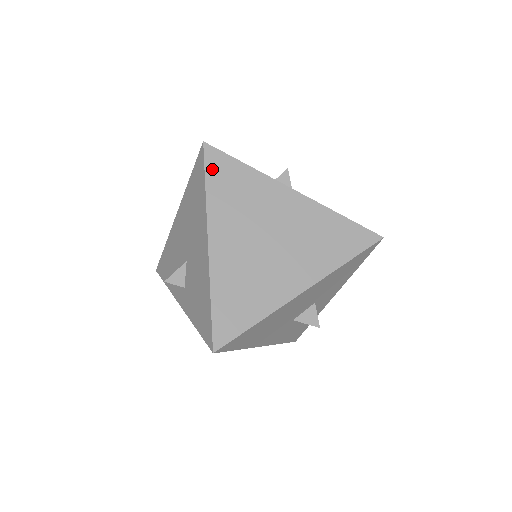
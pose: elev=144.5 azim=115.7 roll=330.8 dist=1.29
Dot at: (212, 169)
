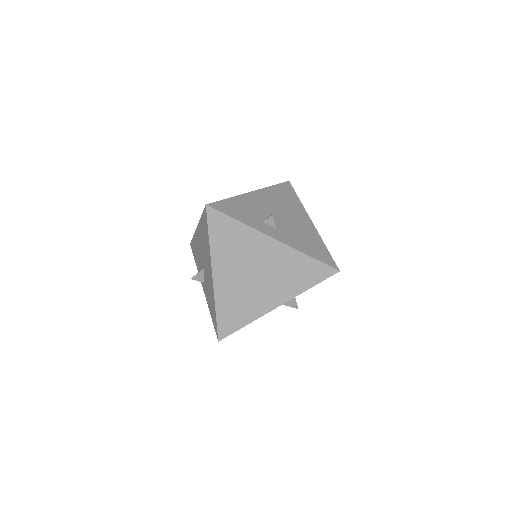
Dot at: (213, 225)
